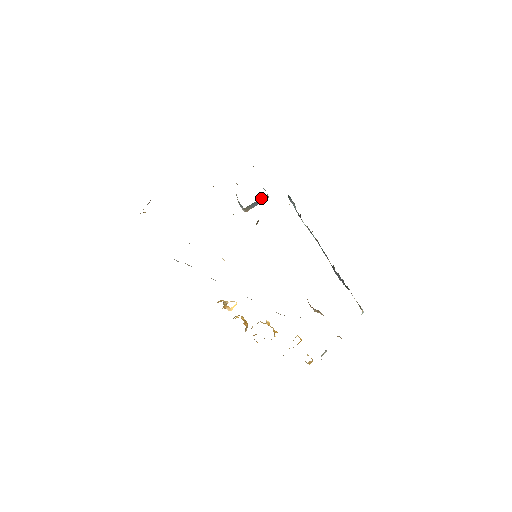
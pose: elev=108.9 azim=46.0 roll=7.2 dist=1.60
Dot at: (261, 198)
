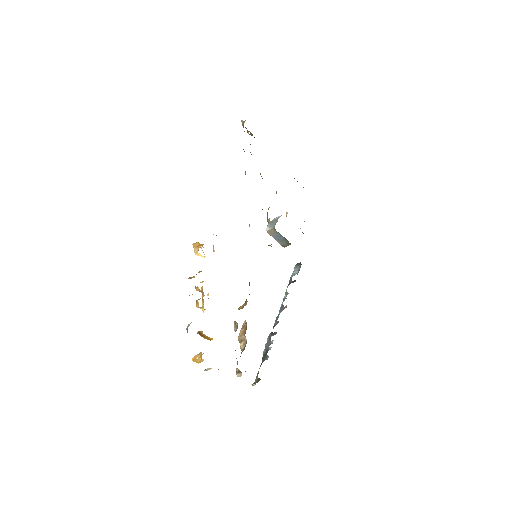
Dot at: (286, 240)
